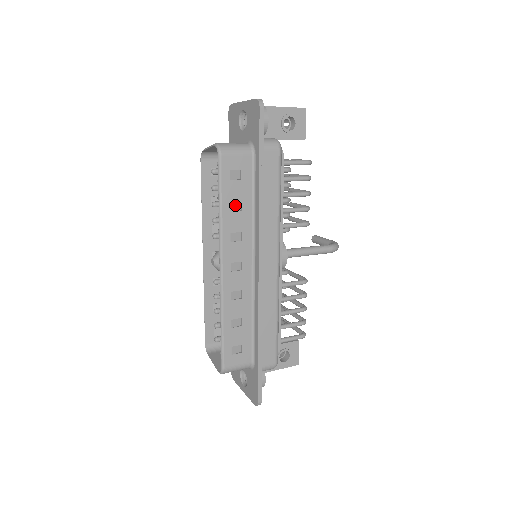
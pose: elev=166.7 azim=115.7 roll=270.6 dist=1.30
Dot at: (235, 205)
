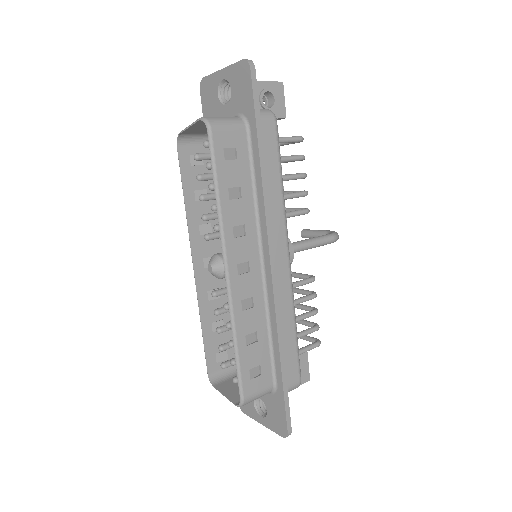
Dot at: (233, 192)
